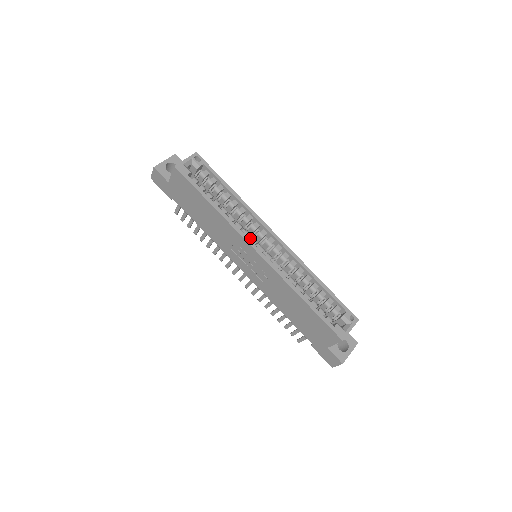
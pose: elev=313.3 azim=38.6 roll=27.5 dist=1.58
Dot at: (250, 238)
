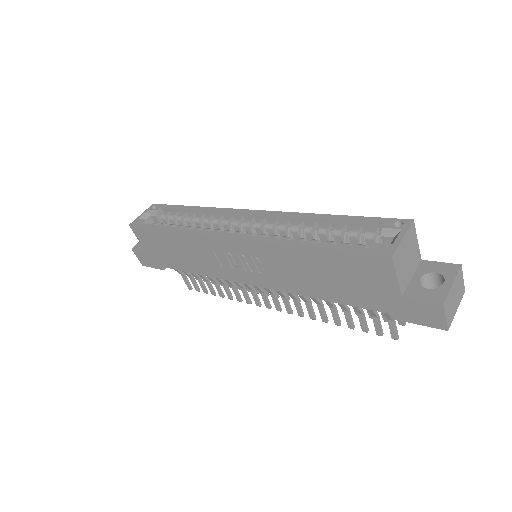
Dot at: occluded
